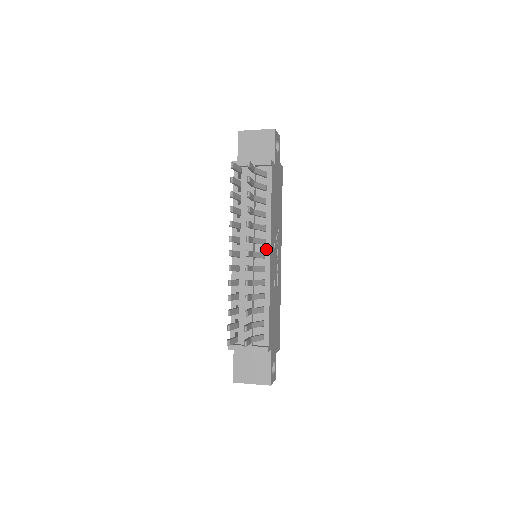
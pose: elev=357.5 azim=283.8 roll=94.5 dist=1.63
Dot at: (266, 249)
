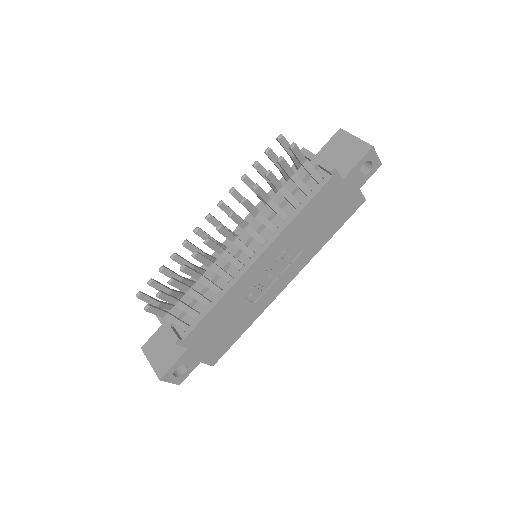
Dot at: (259, 250)
